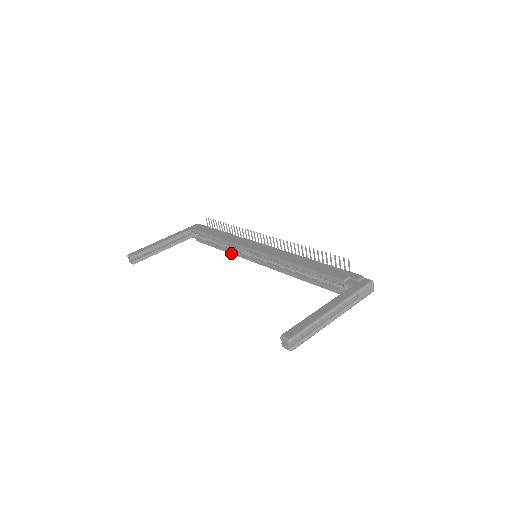
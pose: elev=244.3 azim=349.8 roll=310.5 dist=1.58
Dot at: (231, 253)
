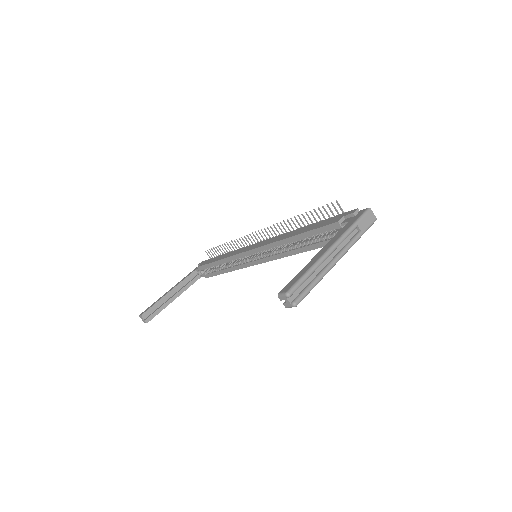
Dot at: (236, 269)
